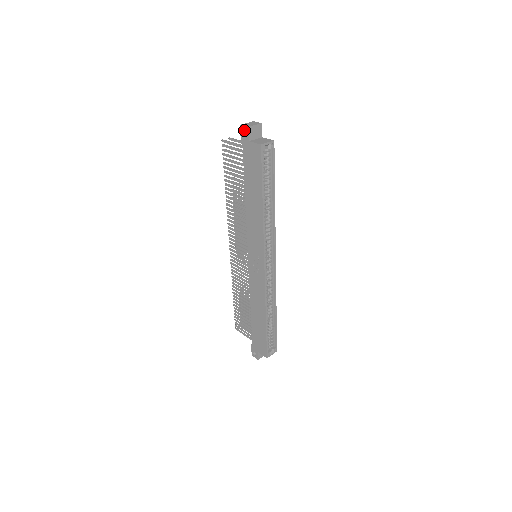
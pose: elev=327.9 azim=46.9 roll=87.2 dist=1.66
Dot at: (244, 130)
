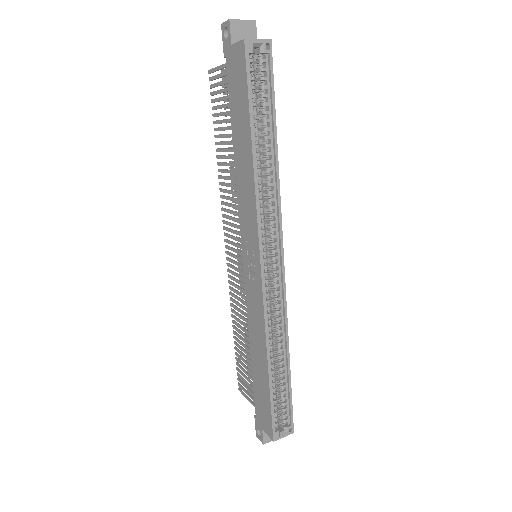
Dot at: occluded
